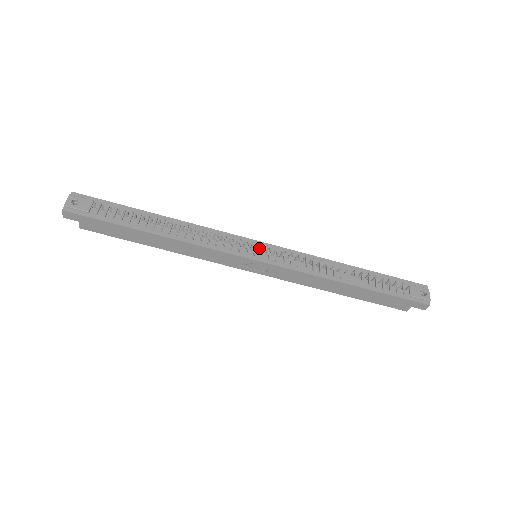
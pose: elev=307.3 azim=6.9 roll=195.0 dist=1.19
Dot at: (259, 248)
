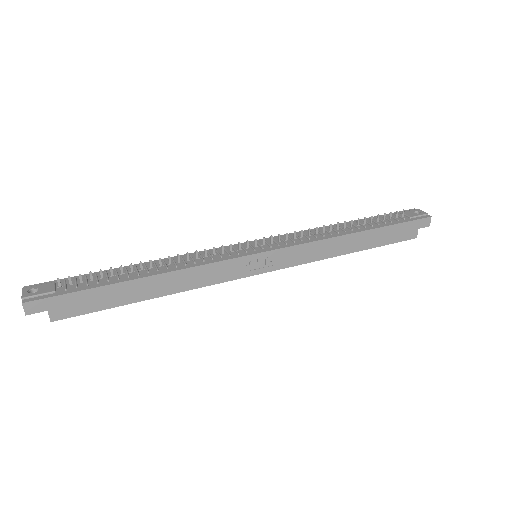
Dot at: (255, 242)
